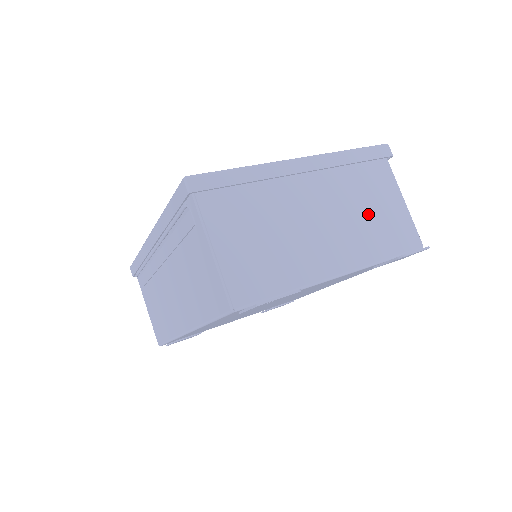
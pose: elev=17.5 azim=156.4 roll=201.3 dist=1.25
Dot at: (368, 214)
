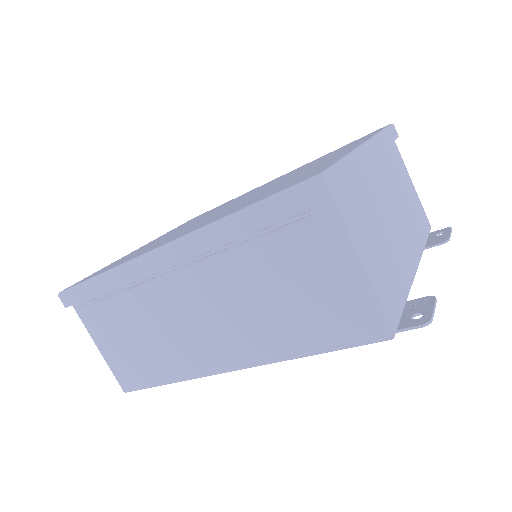
Dot at: (406, 200)
